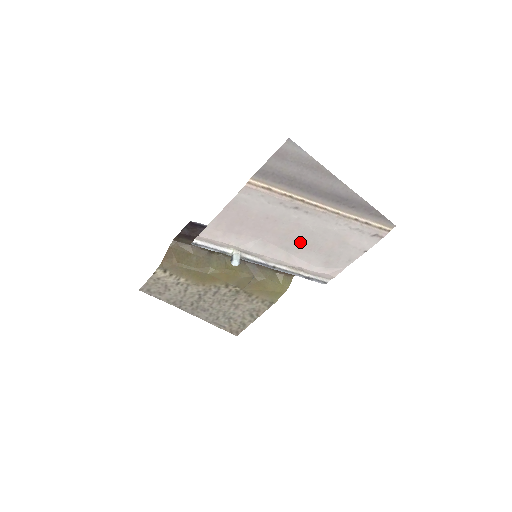
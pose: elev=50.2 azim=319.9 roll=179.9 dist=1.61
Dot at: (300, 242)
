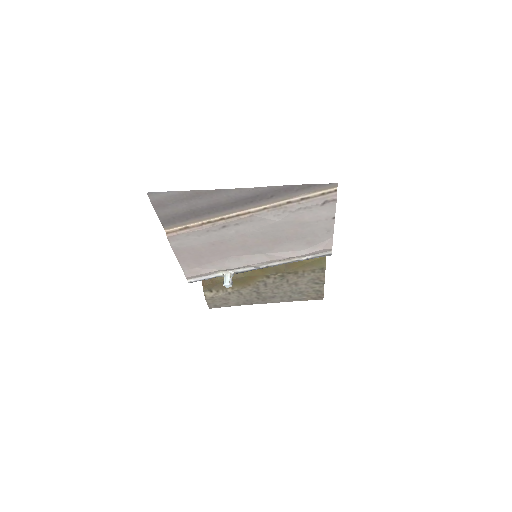
Dot at: (263, 243)
